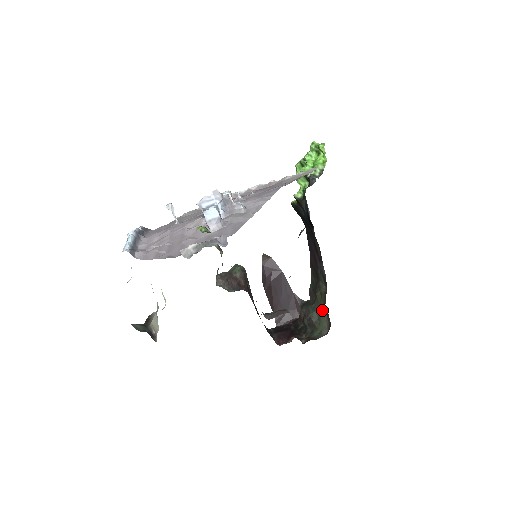
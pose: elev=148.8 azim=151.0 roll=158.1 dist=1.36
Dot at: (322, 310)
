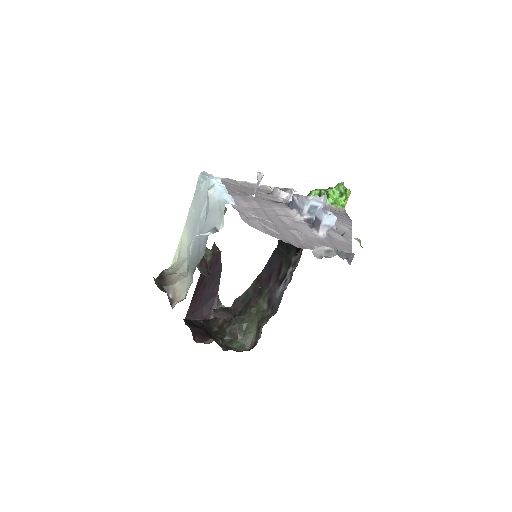
Dot at: (253, 326)
